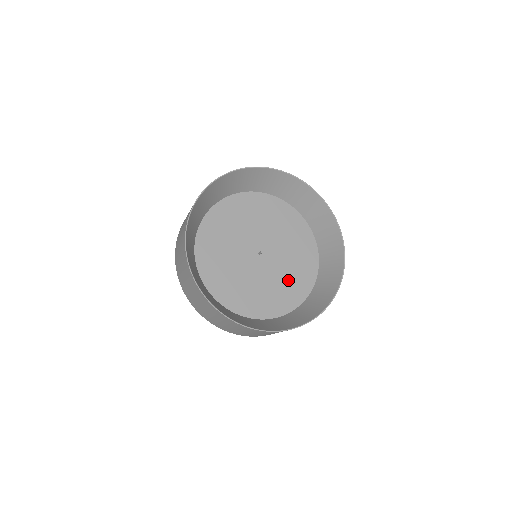
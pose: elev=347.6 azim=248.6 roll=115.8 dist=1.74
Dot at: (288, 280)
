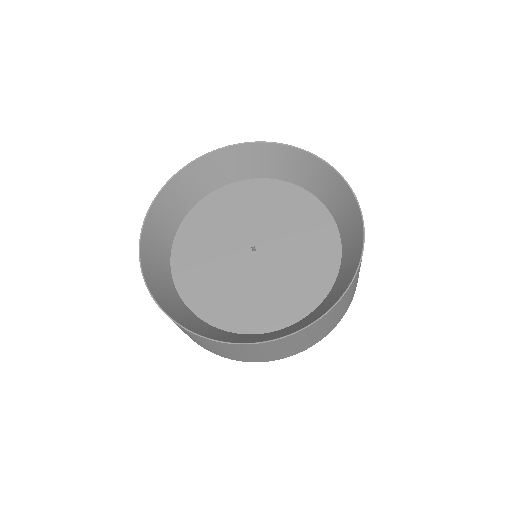
Dot at: (290, 284)
